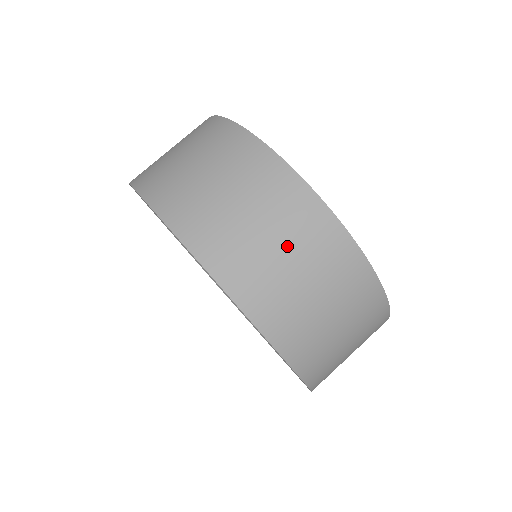
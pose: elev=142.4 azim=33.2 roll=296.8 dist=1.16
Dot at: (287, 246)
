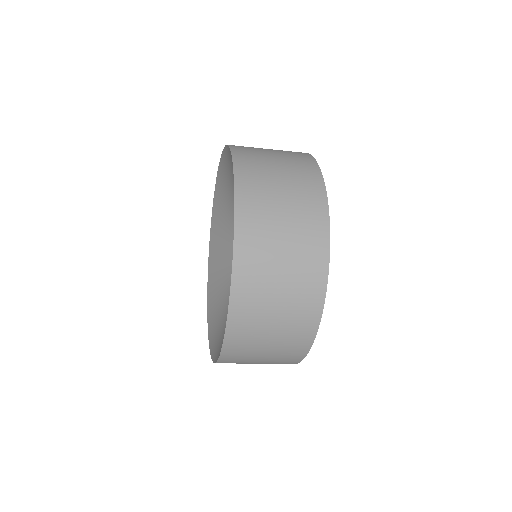
Dot at: (280, 323)
